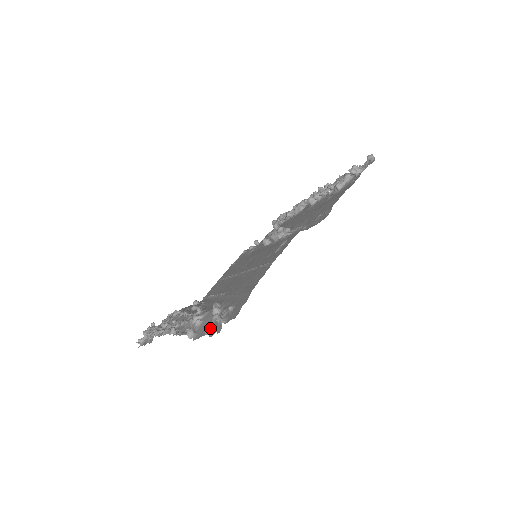
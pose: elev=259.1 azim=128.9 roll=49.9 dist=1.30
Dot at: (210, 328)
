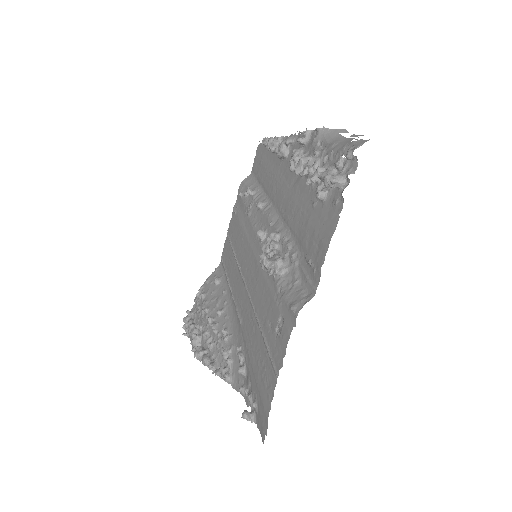
Dot at: (243, 391)
